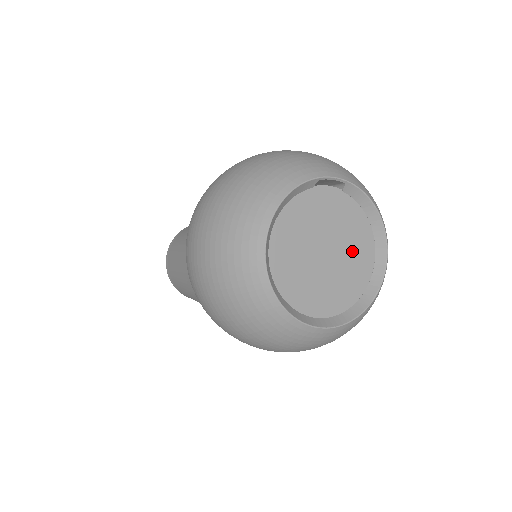
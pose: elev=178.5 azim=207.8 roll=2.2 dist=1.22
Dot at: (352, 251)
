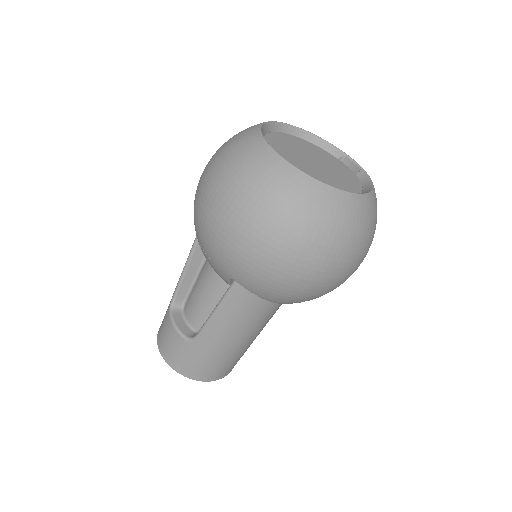
Dot at: (333, 180)
